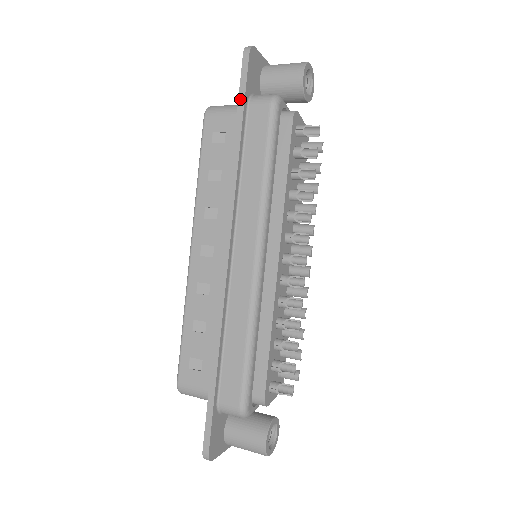
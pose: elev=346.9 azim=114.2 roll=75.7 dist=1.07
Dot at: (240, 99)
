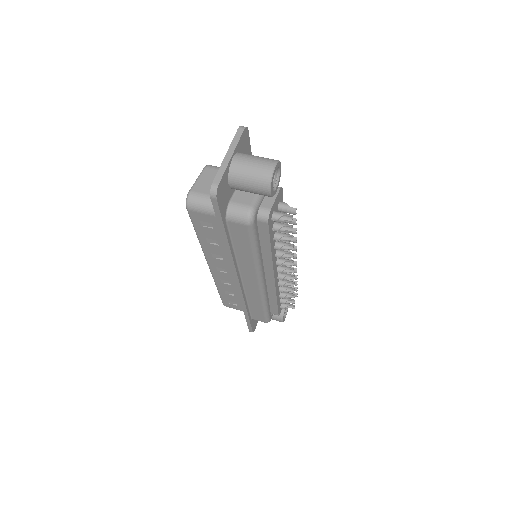
Dot at: (219, 223)
